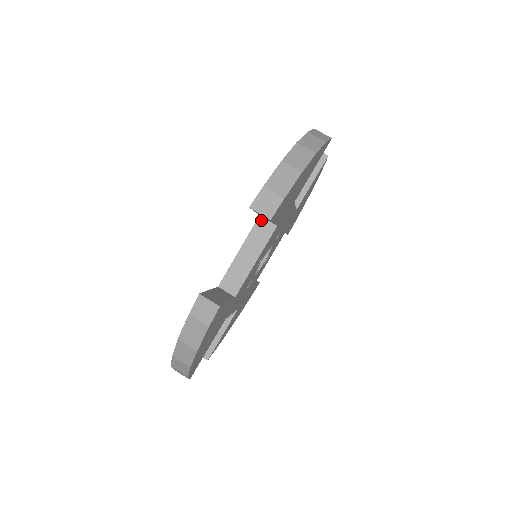
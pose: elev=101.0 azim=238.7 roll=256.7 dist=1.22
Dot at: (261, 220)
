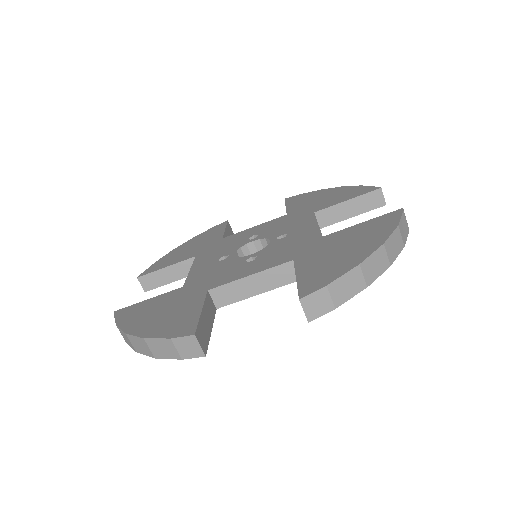
Dot at: (291, 265)
